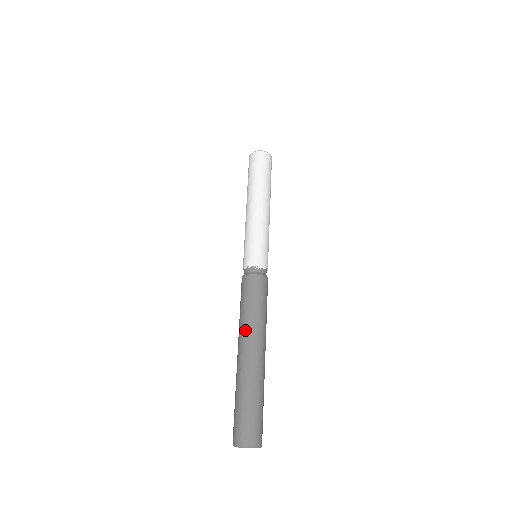
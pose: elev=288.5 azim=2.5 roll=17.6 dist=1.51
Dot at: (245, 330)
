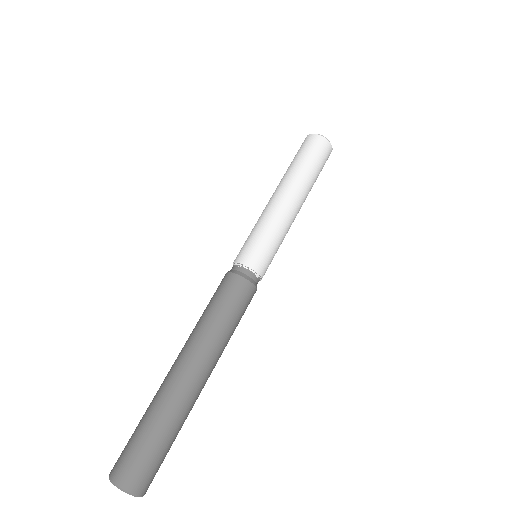
Dot at: (204, 343)
